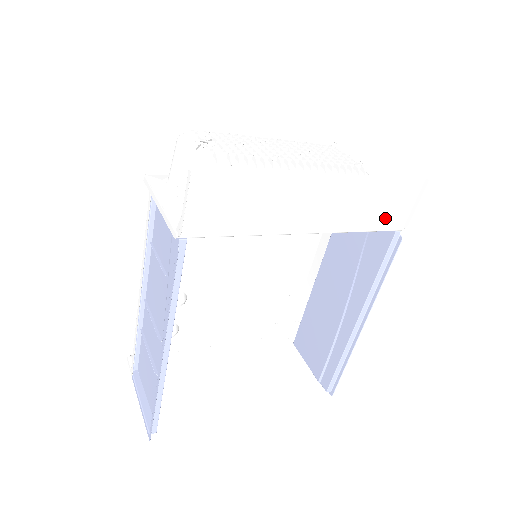
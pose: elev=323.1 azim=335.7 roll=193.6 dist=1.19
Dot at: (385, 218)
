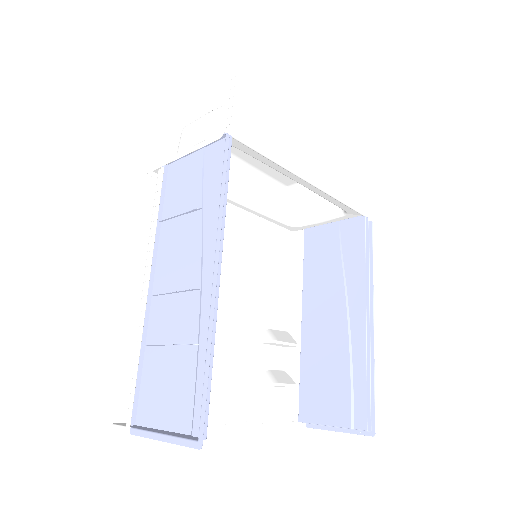
Dot at: (355, 198)
